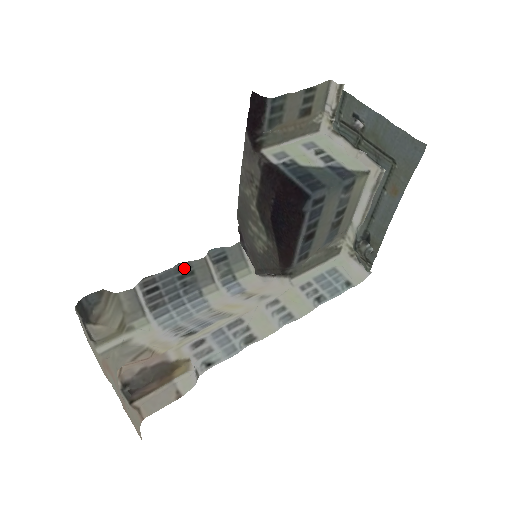
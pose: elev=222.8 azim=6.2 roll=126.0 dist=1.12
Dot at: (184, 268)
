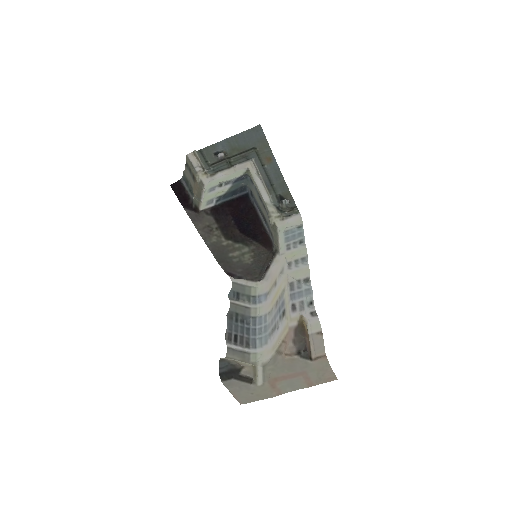
Dot at: (231, 315)
